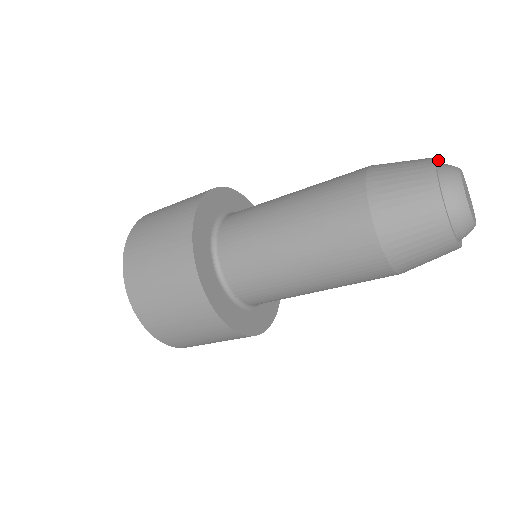
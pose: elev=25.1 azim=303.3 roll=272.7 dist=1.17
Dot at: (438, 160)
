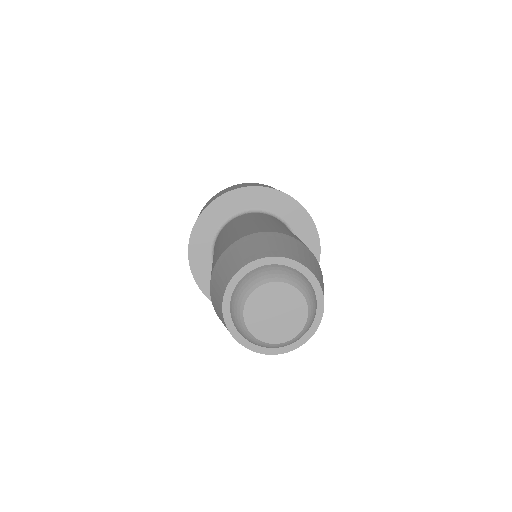
Dot at: (276, 258)
